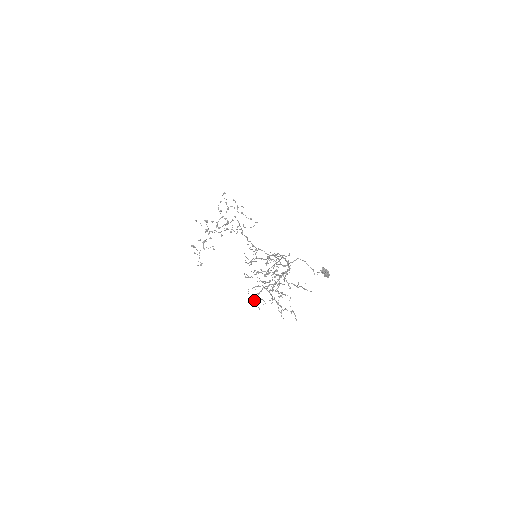
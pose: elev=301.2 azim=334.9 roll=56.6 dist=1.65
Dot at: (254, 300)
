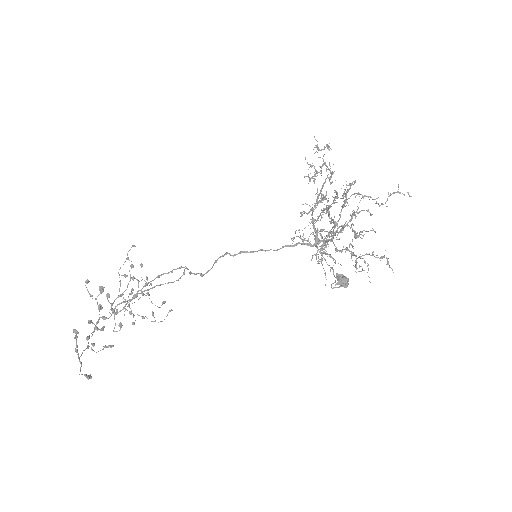
Dot at: (318, 260)
